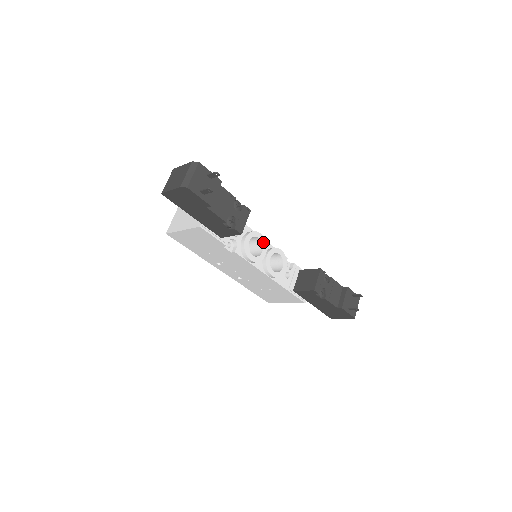
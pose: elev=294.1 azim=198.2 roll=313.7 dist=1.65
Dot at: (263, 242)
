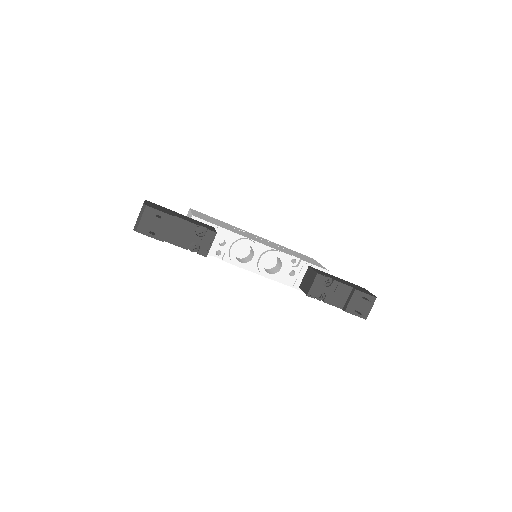
Dot at: (254, 248)
